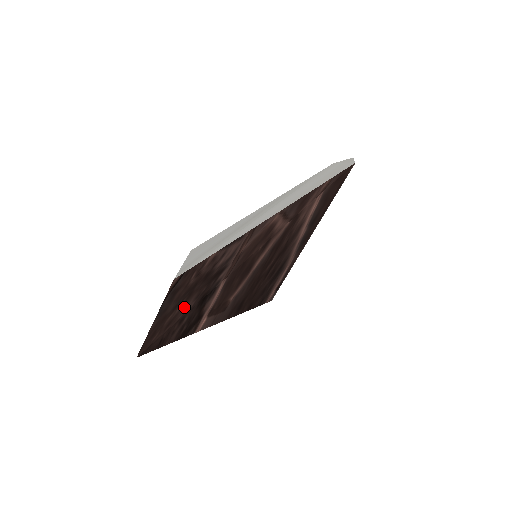
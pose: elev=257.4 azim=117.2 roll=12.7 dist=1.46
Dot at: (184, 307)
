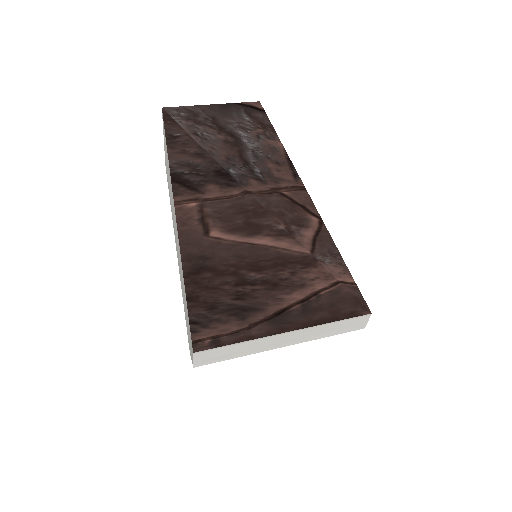
Dot at: (220, 145)
